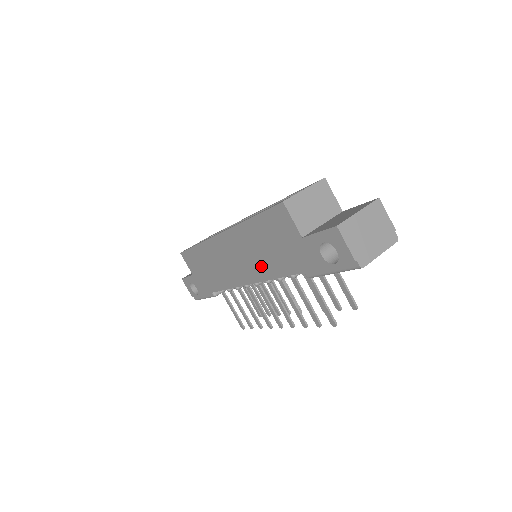
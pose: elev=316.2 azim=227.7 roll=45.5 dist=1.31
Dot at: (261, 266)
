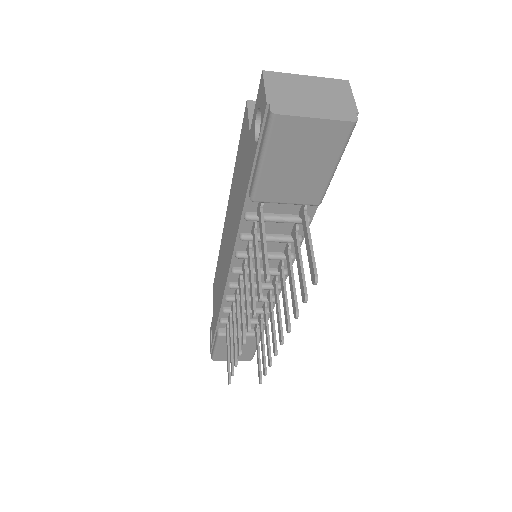
Dot at: (234, 228)
